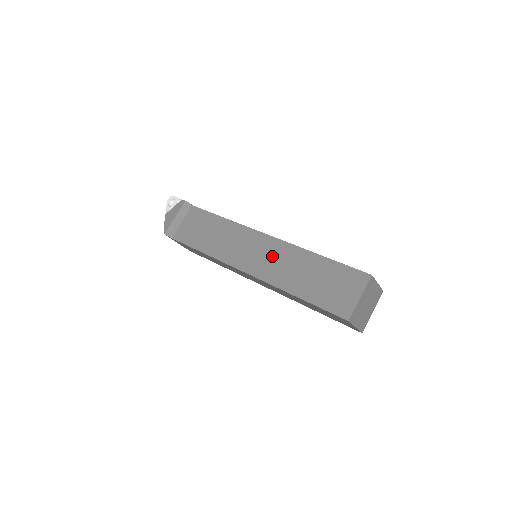
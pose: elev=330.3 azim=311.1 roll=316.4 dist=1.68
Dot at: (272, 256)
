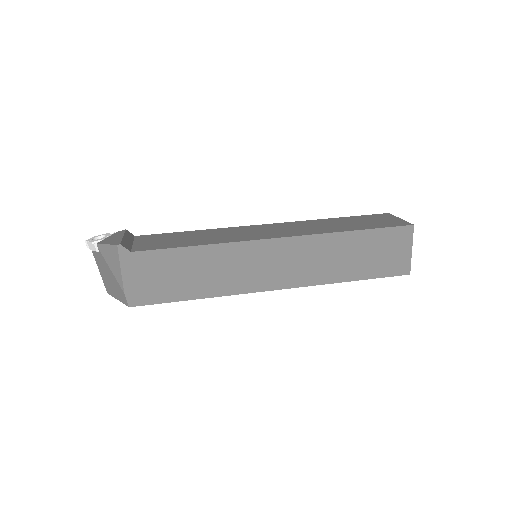
Dot at: (291, 227)
